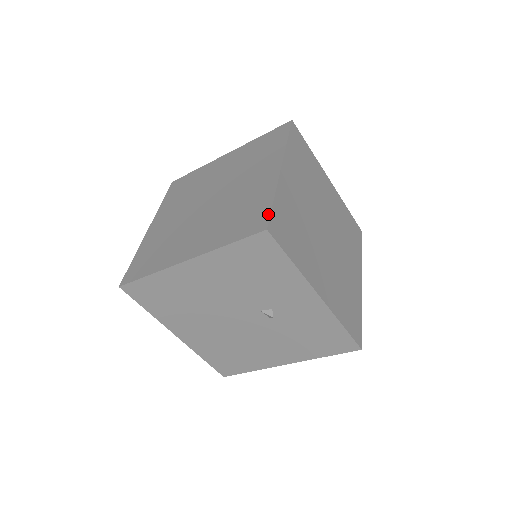
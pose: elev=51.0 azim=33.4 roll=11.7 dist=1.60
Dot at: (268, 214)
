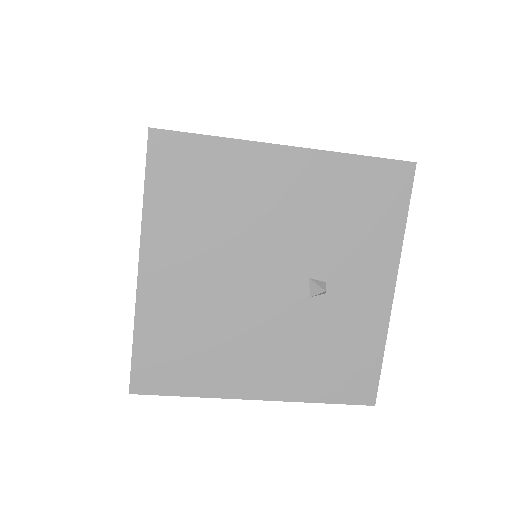
Dot at: occluded
